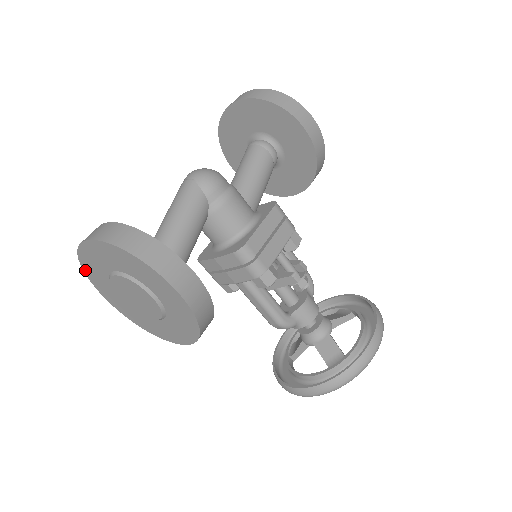
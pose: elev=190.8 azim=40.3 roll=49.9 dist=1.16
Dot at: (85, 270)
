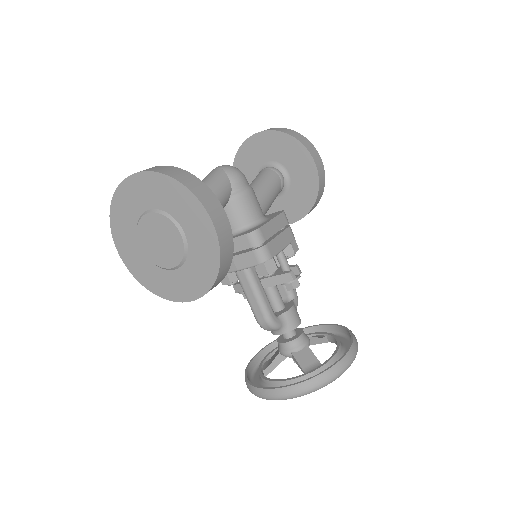
Dot at: (112, 214)
